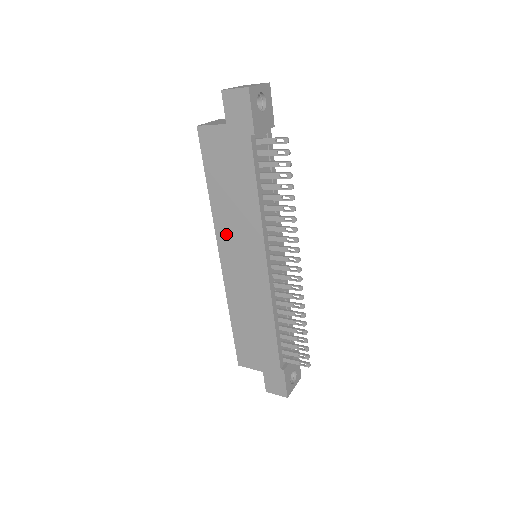
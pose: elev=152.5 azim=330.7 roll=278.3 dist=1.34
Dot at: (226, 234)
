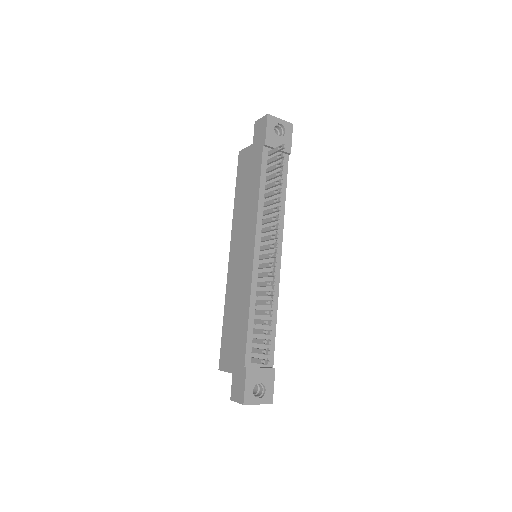
Dot at: (237, 231)
